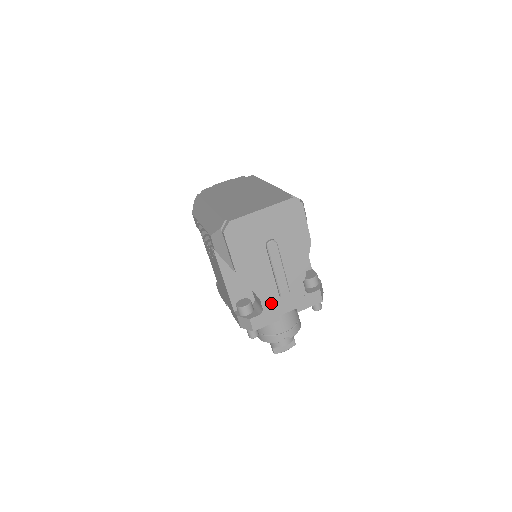
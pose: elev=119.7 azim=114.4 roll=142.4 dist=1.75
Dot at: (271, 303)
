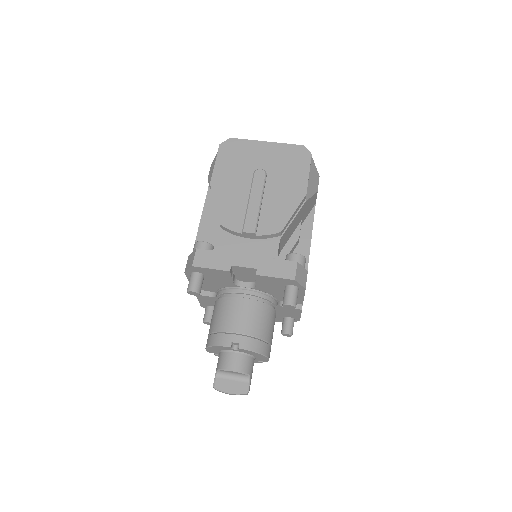
Dot at: (230, 244)
